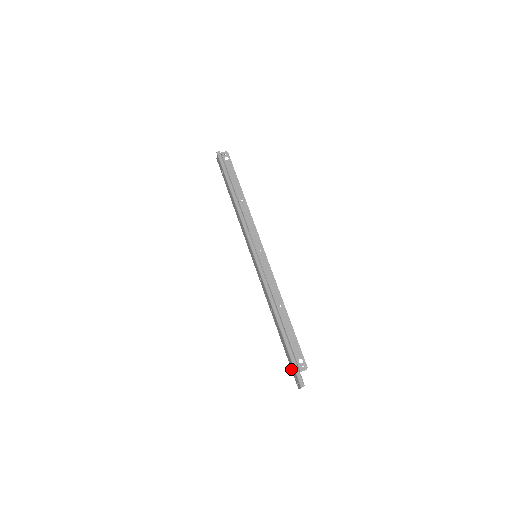
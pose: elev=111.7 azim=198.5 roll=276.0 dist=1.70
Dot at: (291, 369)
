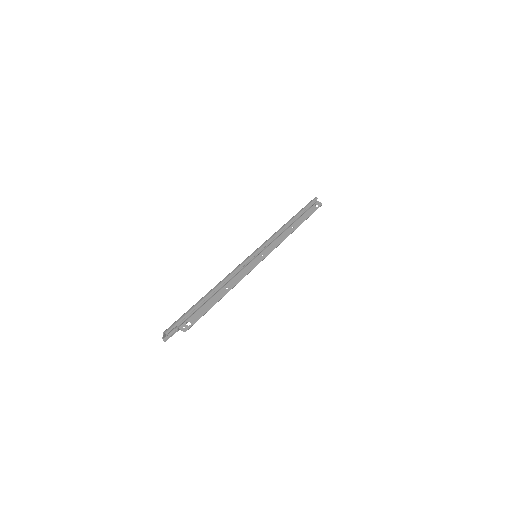
Dot at: occluded
